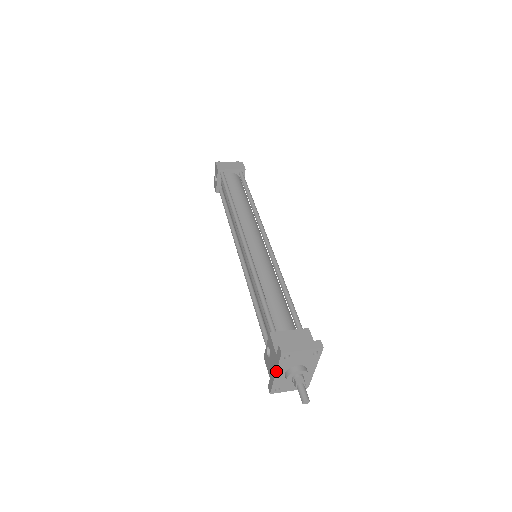
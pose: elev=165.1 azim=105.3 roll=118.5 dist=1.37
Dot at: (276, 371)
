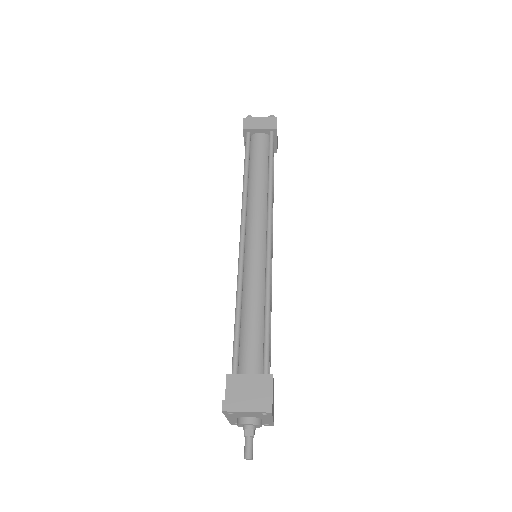
Dot at: (226, 417)
